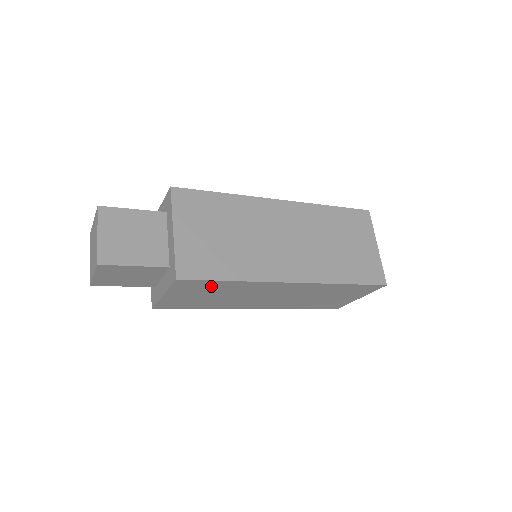
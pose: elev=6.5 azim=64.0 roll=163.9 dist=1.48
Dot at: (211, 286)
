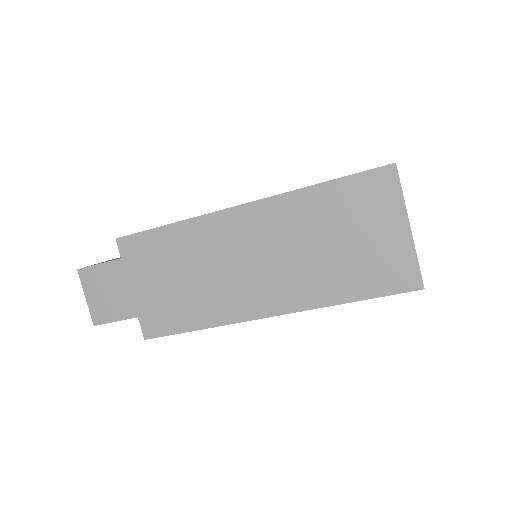
Dot at: (158, 247)
